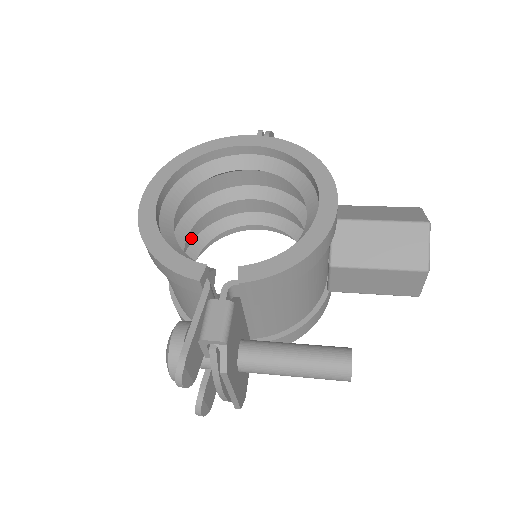
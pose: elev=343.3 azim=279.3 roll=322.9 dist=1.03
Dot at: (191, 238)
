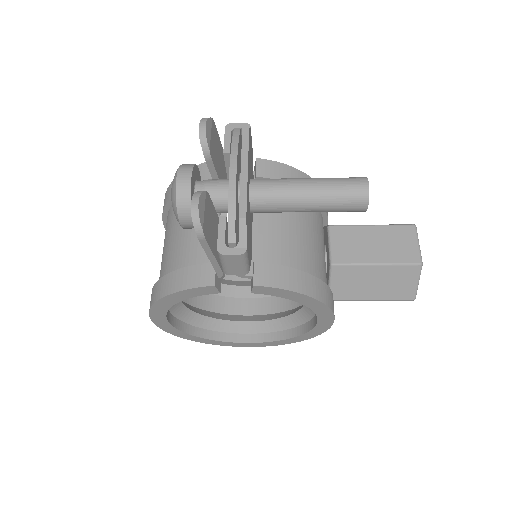
Dot at: occluded
